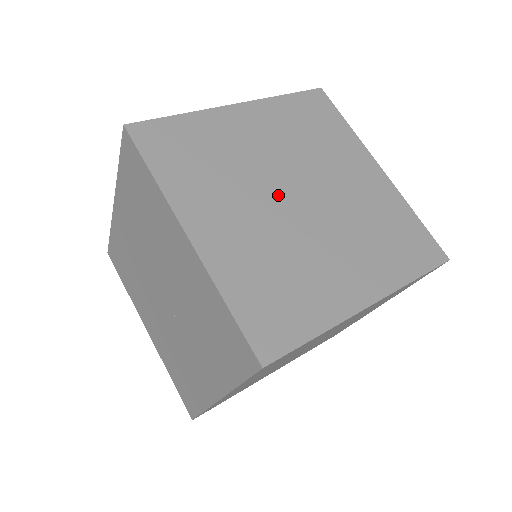
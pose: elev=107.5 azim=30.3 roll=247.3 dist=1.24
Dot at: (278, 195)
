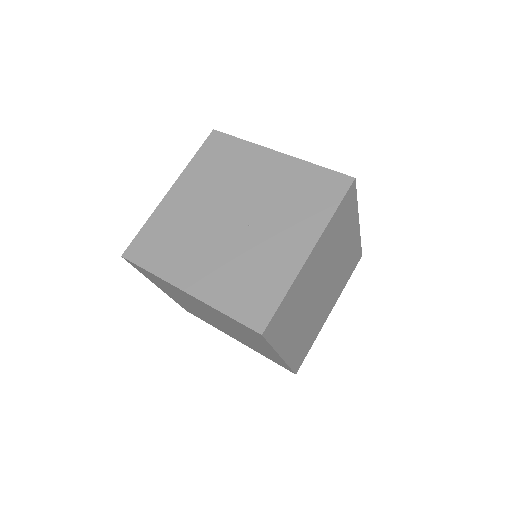
Dot at: occluded
